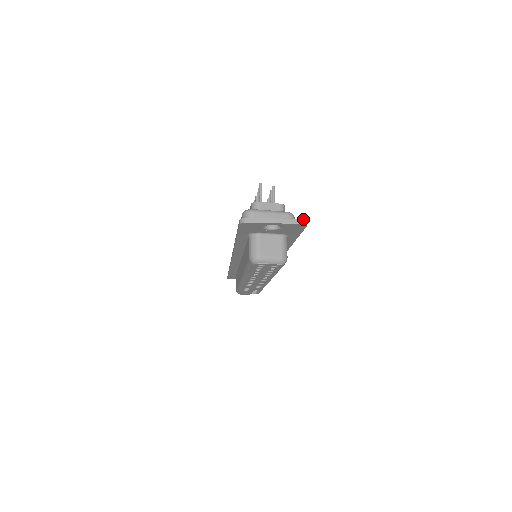
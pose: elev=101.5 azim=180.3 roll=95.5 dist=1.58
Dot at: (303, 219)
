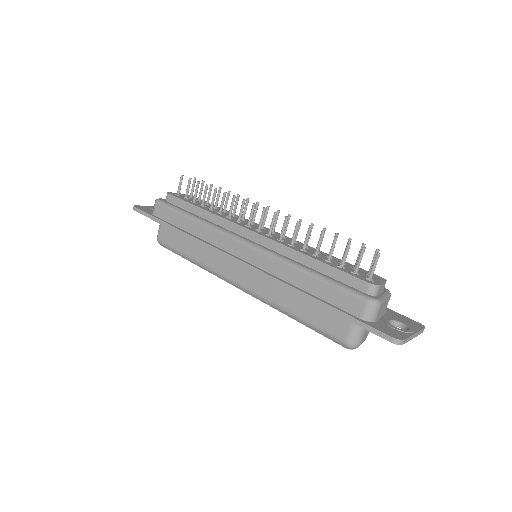
Dot at: occluded
